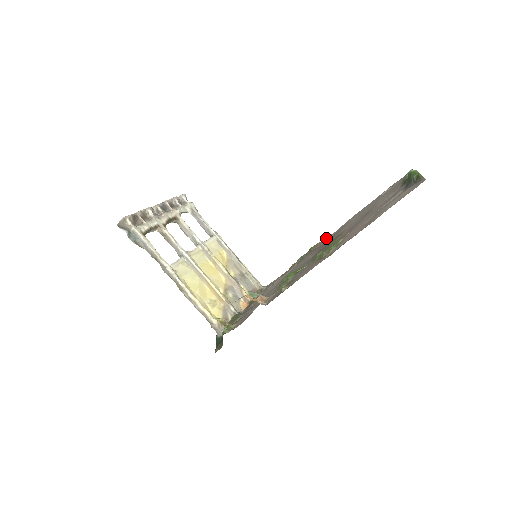
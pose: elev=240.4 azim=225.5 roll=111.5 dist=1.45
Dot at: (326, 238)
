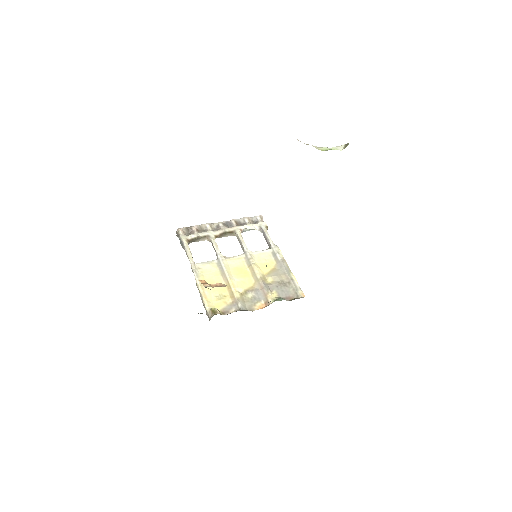
Dot at: occluded
